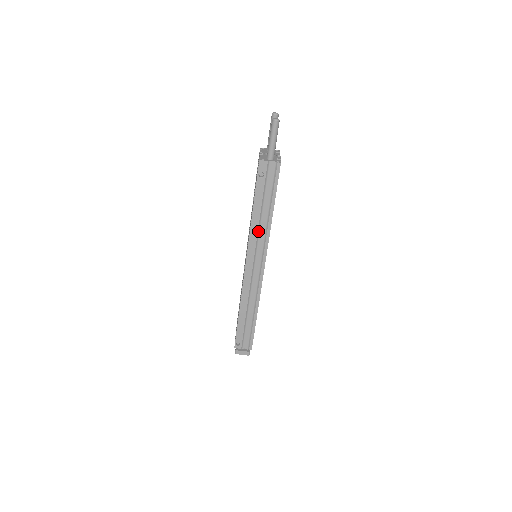
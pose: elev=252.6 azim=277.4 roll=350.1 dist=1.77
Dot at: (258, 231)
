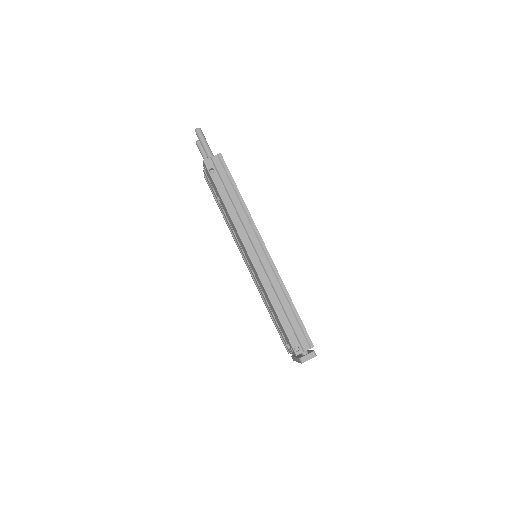
Dot at: (239, 219)
